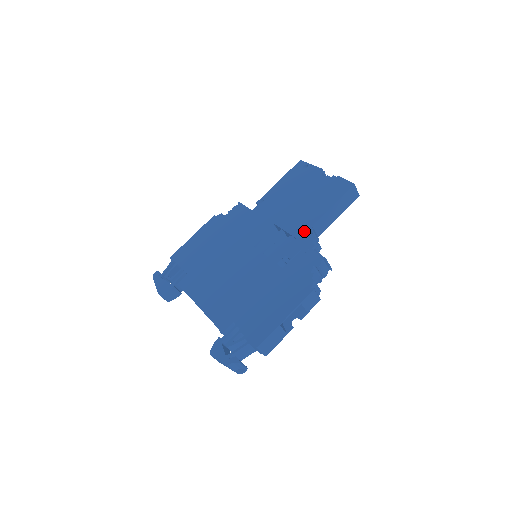
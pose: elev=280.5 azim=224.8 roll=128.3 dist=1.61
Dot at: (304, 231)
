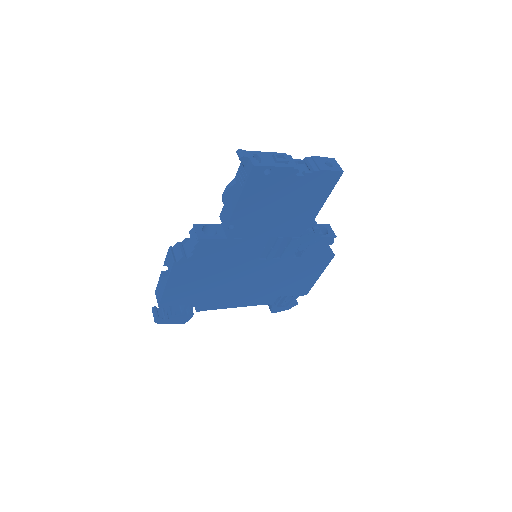
Dot at: (306, 230)
